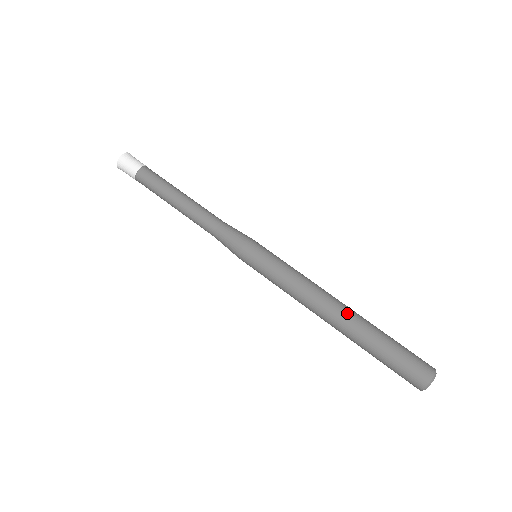
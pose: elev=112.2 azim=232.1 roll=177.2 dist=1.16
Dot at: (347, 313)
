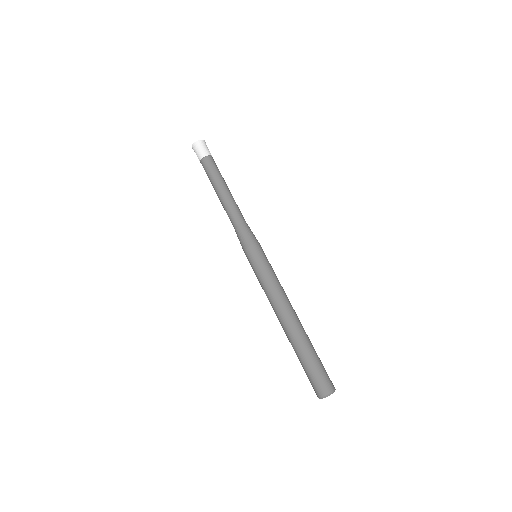
Dot at: (293, 326)
